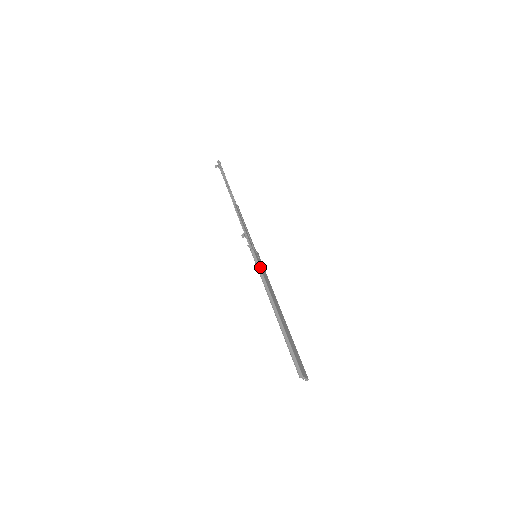
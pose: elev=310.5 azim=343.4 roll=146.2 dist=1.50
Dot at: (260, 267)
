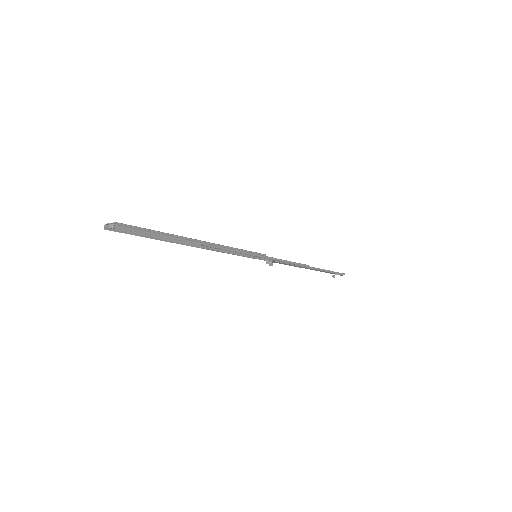
Dot at: occluded
